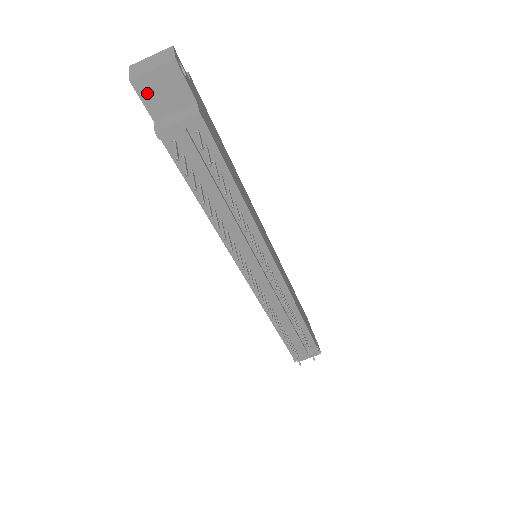
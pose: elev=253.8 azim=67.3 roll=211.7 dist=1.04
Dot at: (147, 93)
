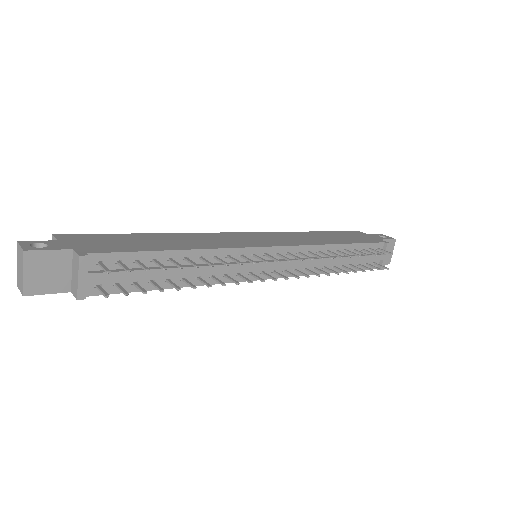
Dot at: (42, 287)
